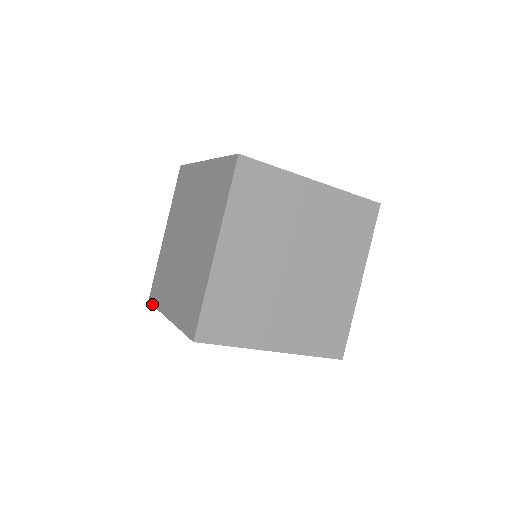
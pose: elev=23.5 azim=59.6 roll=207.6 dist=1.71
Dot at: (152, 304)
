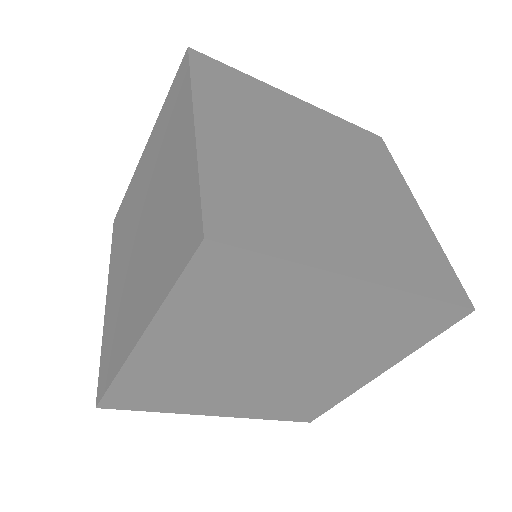
Dot at: (103, 393)
